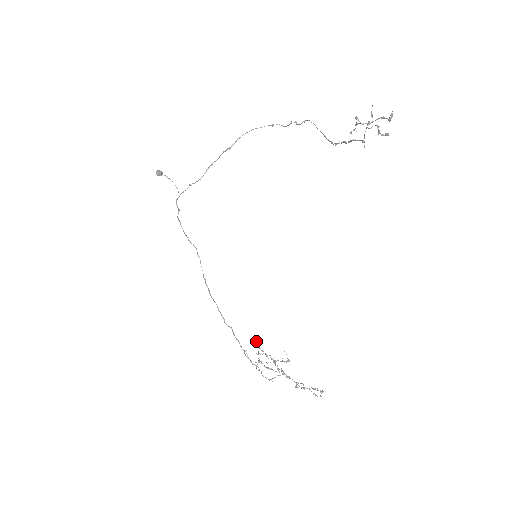
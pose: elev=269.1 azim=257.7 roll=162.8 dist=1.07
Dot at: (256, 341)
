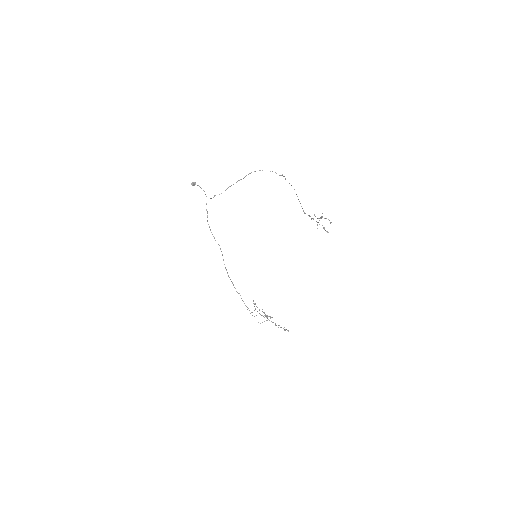
Dot at: (254, 303)
